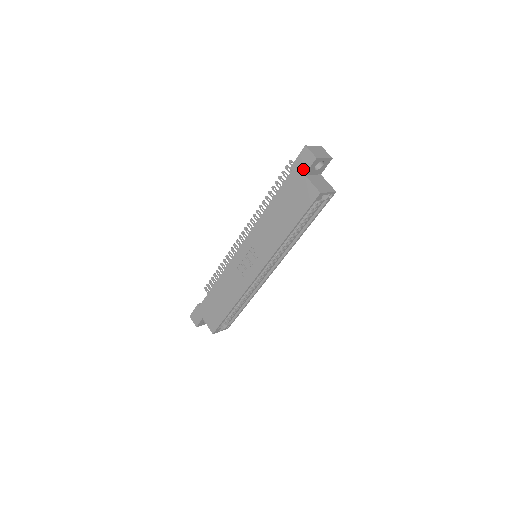
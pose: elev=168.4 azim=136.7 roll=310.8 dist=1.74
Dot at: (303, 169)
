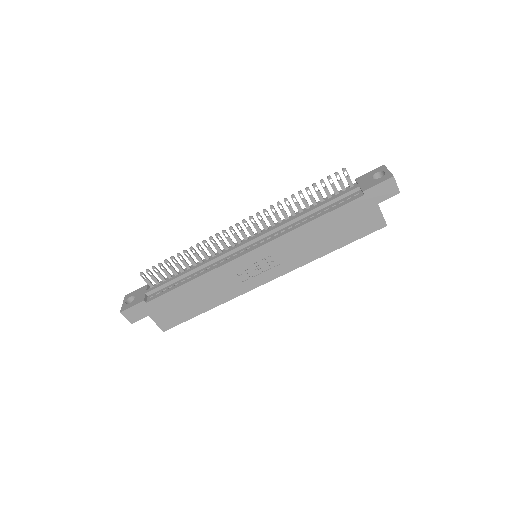
Dot at: (379, 198)
